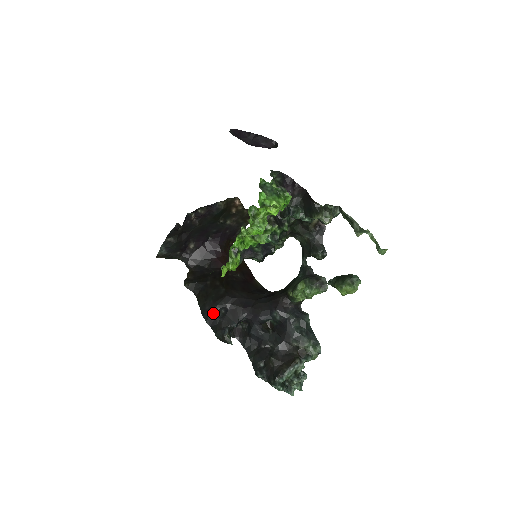
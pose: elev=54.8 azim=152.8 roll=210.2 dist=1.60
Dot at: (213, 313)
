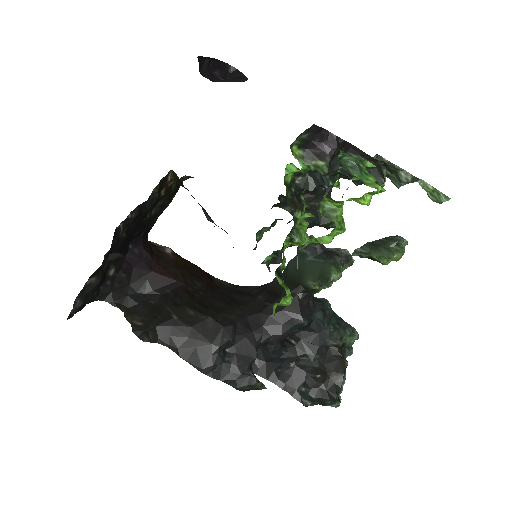
Dot at: (217, 361)
